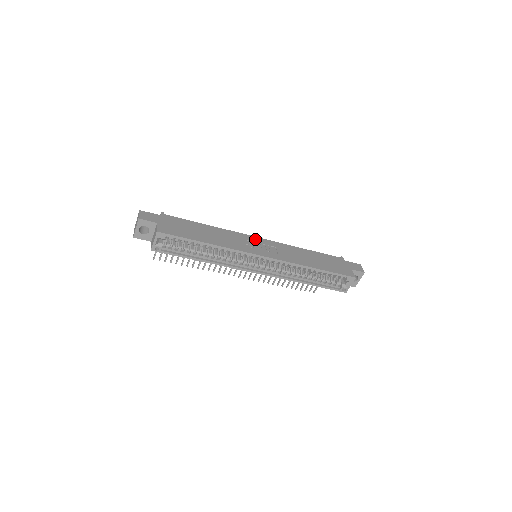
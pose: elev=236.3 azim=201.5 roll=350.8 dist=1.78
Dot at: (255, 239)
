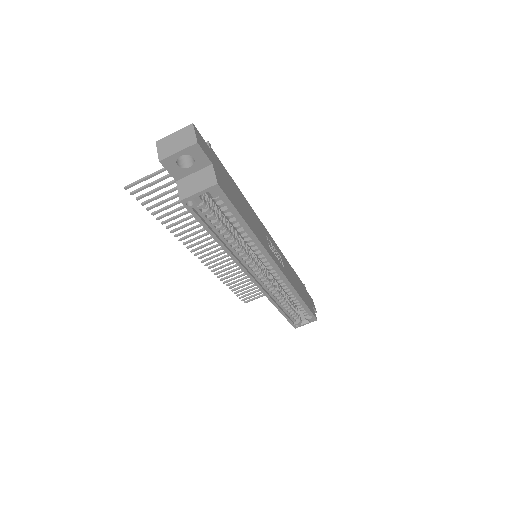
Dot at: (269, 236)
